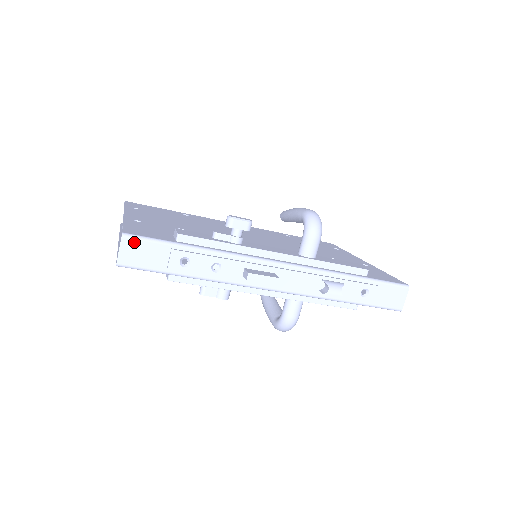
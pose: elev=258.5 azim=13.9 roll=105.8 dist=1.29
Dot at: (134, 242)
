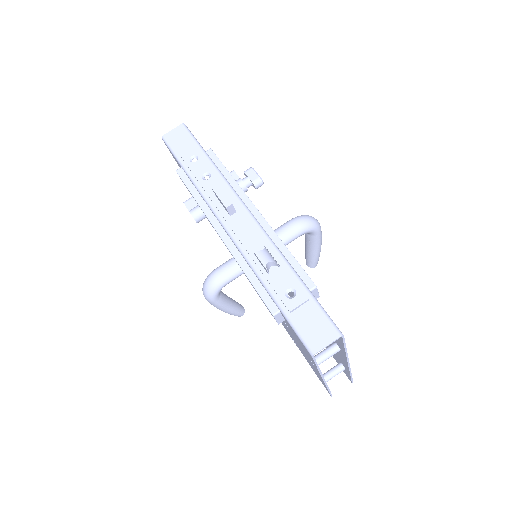
Dot at: (184, 131)
